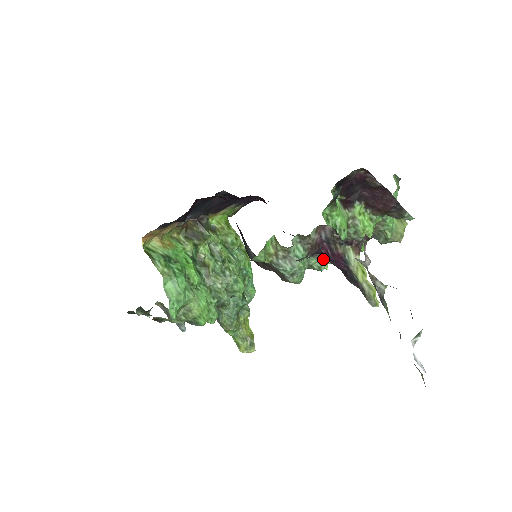
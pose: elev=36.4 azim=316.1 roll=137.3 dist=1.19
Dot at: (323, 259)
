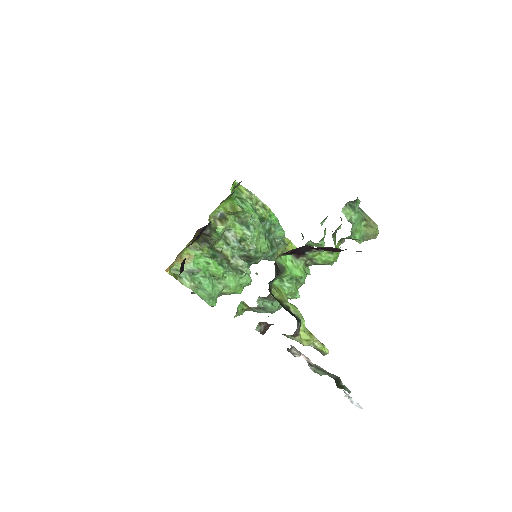
Dot at: occluded
